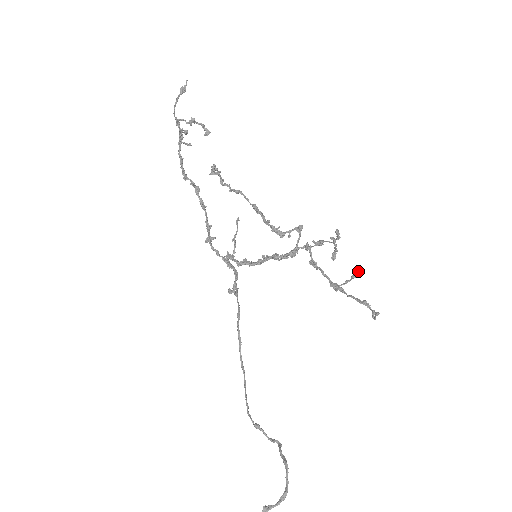
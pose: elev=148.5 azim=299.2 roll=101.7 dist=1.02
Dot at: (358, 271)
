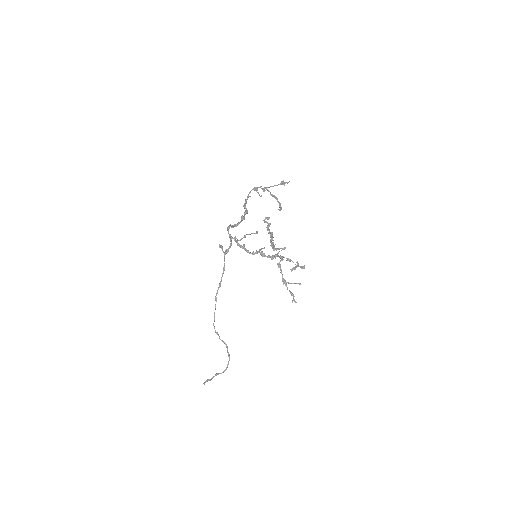
Dot at: (300, 284)
